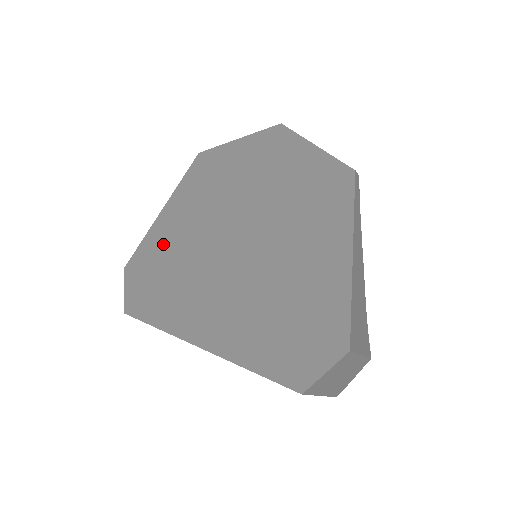
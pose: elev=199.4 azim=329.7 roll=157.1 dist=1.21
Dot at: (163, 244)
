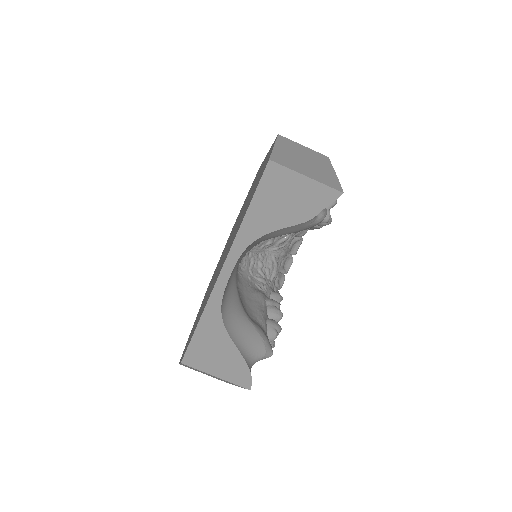
Dot at: occluded
